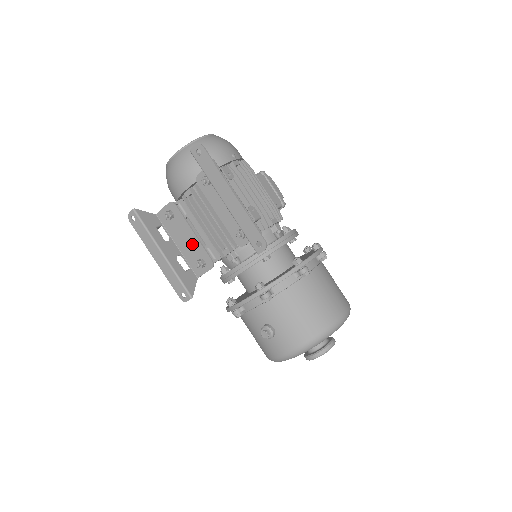
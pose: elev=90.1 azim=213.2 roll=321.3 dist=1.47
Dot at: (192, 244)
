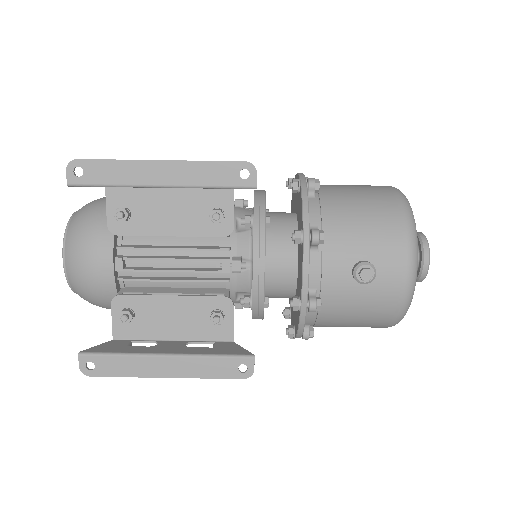
Dot at: (184, 311)
